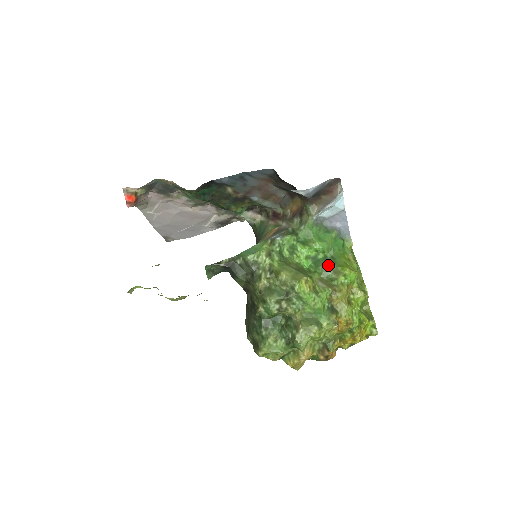
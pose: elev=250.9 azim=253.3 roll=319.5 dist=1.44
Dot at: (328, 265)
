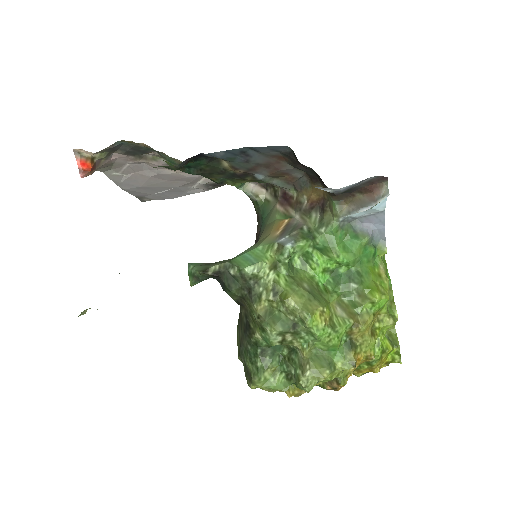
Dot at: (352, 284)
